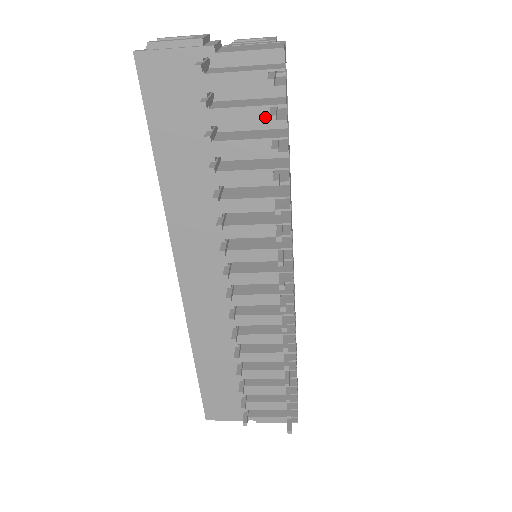
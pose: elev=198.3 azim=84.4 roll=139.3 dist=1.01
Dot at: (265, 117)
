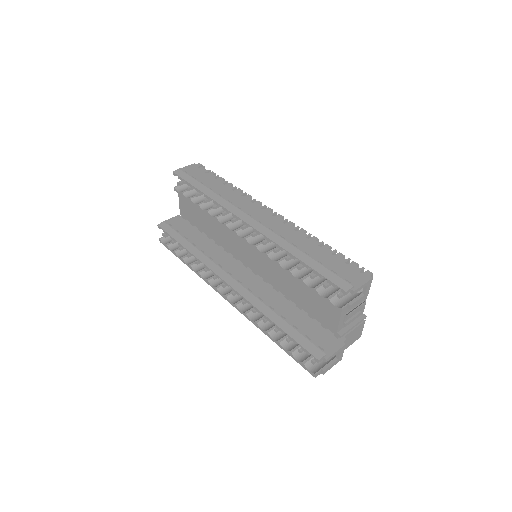
Dot at: occluded
